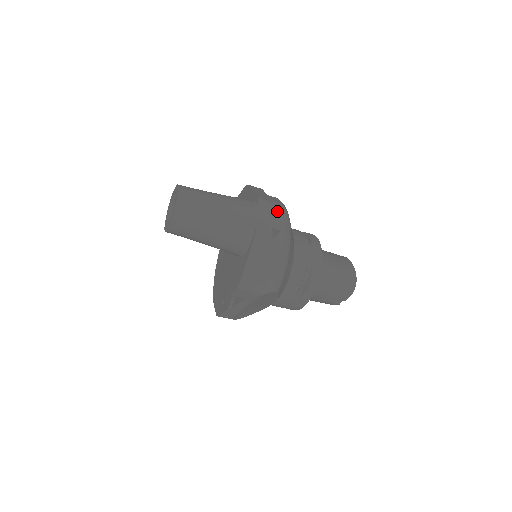
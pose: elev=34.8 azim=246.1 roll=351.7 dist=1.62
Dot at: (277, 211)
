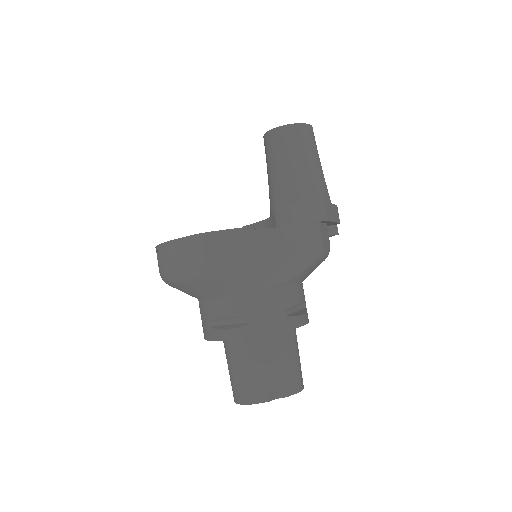
Dot at: occluded
